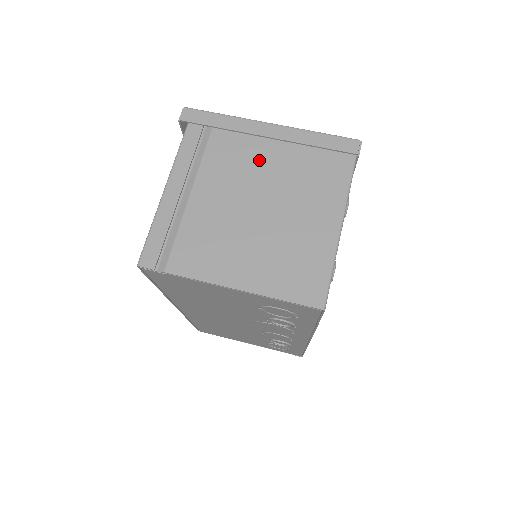
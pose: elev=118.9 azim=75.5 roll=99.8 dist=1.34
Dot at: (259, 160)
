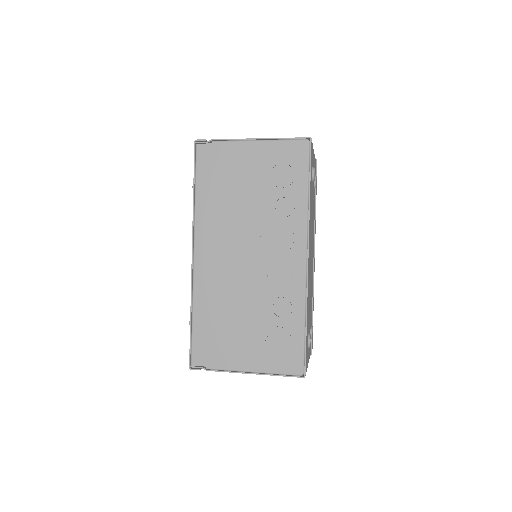
Dot at: occluded
